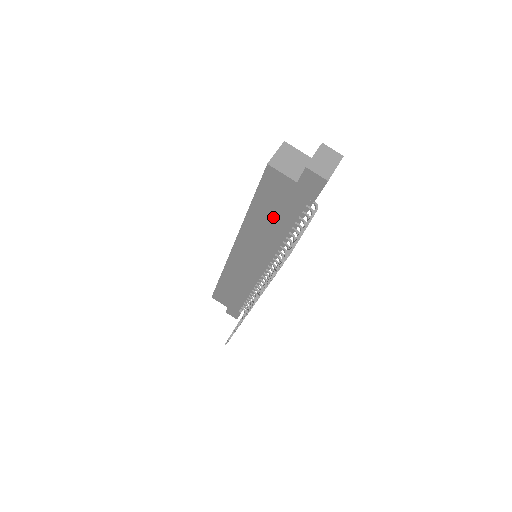
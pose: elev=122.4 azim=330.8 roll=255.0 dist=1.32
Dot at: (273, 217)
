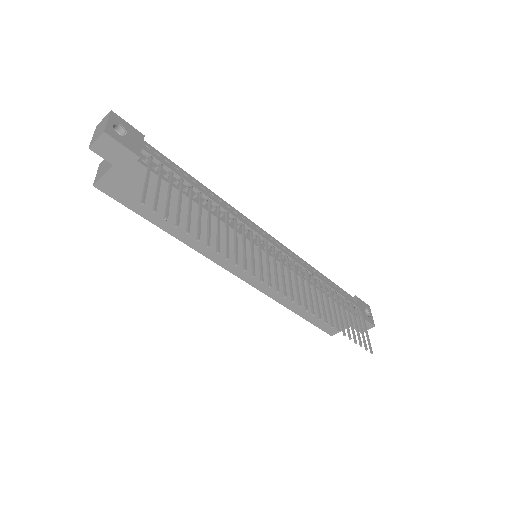
Dot at: (172, 210)
